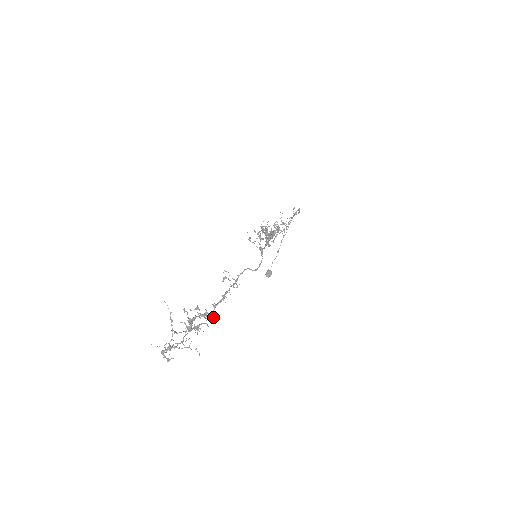
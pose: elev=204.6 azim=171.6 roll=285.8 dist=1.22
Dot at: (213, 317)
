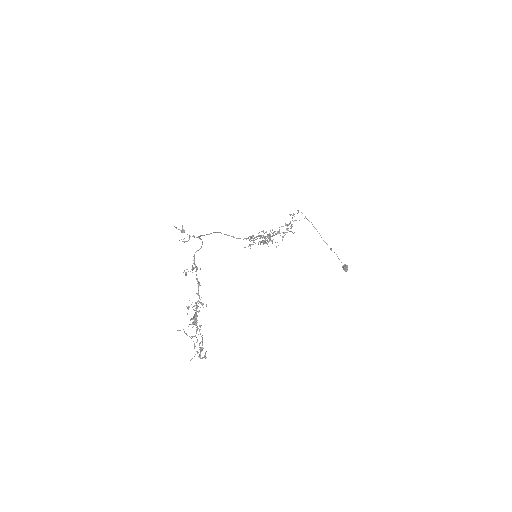
Dot at: occluded
